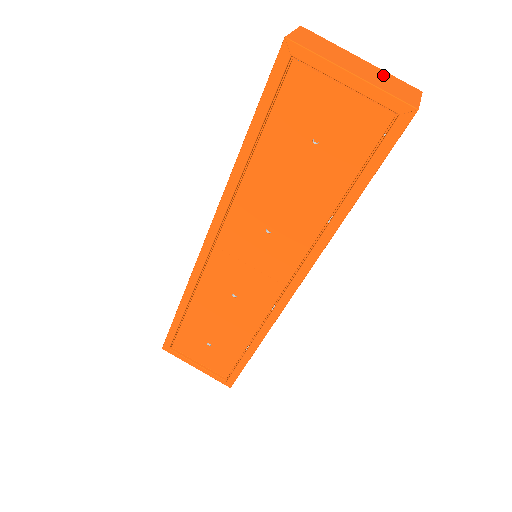
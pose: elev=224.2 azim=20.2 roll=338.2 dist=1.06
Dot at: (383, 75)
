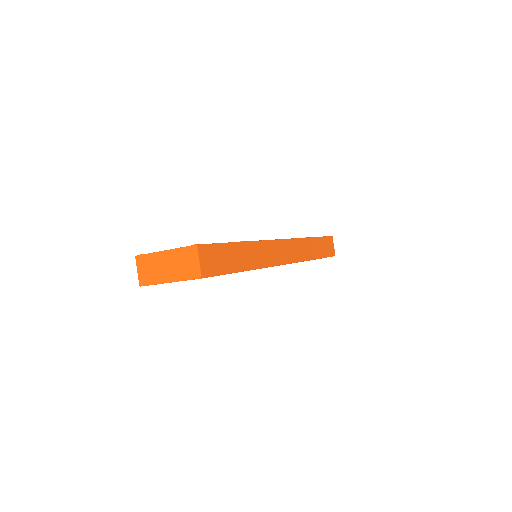
Dot at: (178, 257)
